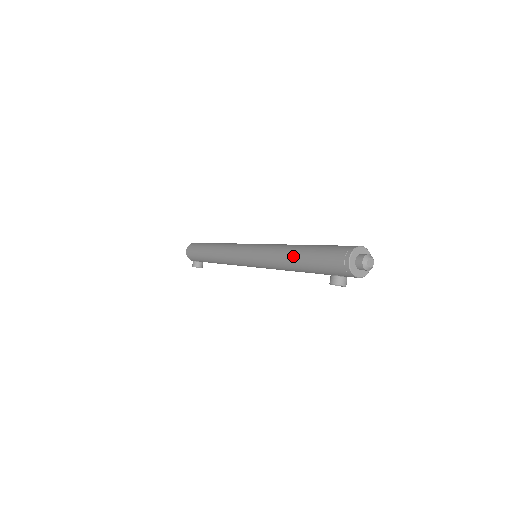
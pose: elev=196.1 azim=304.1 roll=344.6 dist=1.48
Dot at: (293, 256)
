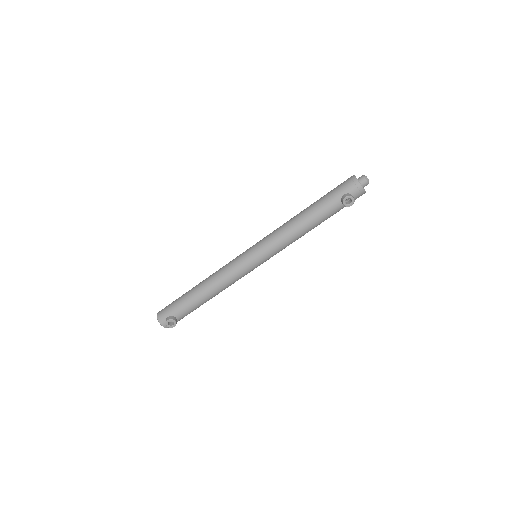
Dot at: (304, 210)
